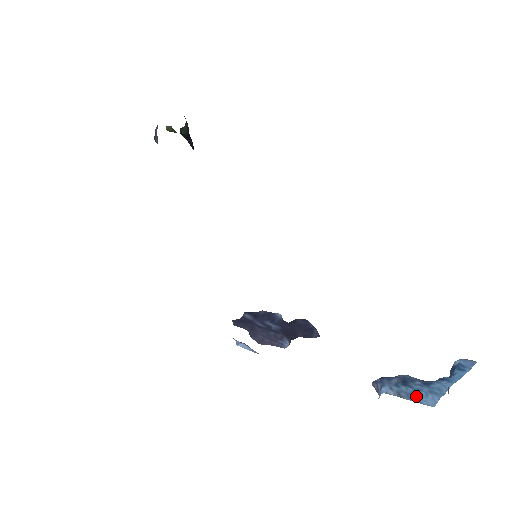
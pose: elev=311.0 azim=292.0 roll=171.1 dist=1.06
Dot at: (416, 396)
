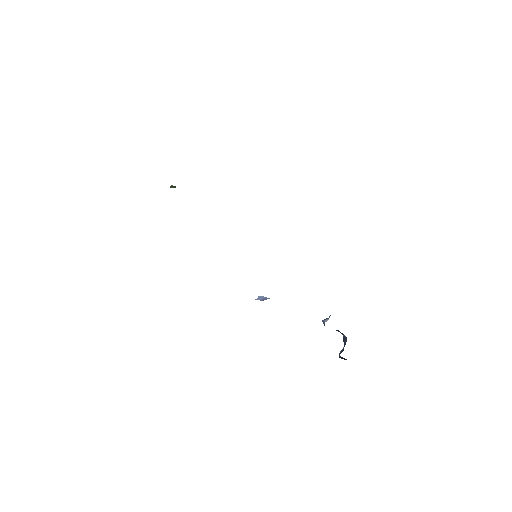
Dot at: occluded
